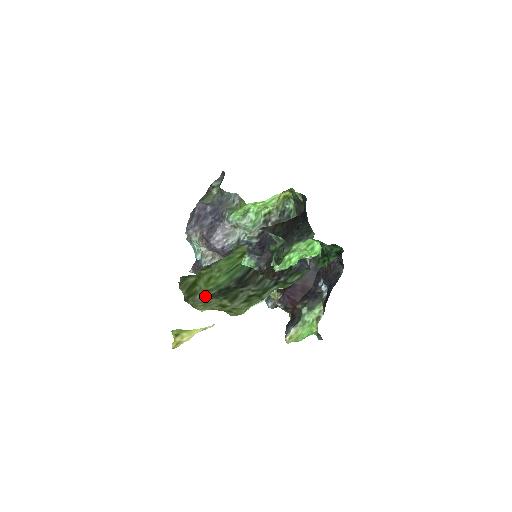
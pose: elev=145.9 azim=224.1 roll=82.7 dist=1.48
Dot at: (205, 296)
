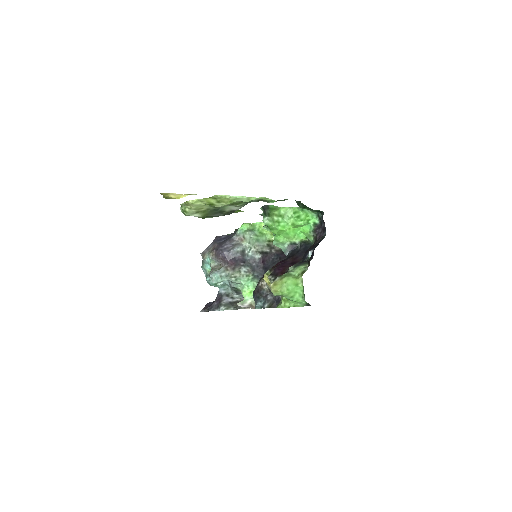
Dot at: occluded
